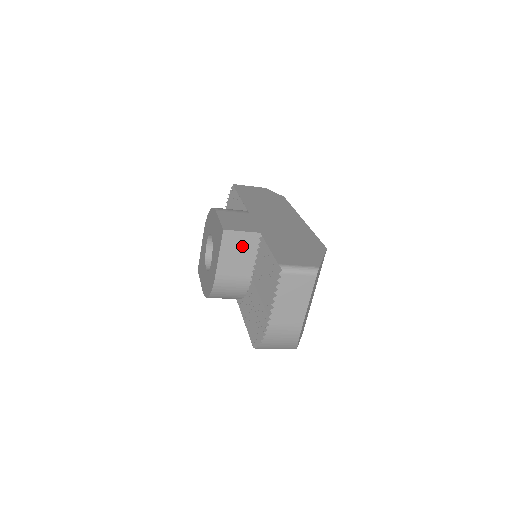
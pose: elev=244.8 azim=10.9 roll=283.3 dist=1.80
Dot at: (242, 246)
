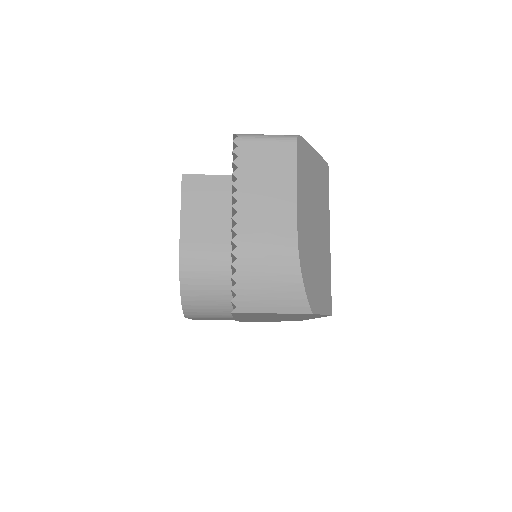
Dot at: (212, 196)
